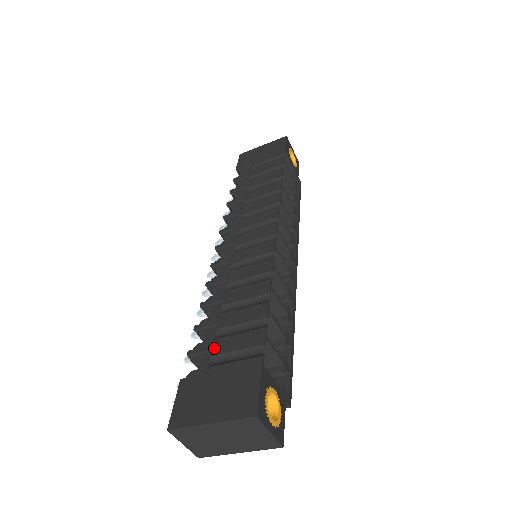
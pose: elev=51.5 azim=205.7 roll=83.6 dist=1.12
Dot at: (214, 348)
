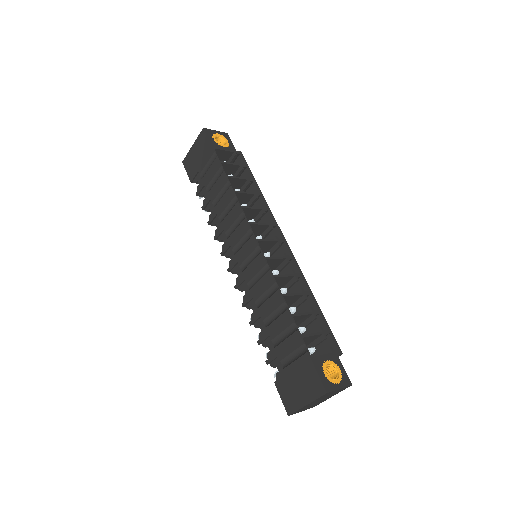
Dot at: (278, 355)
